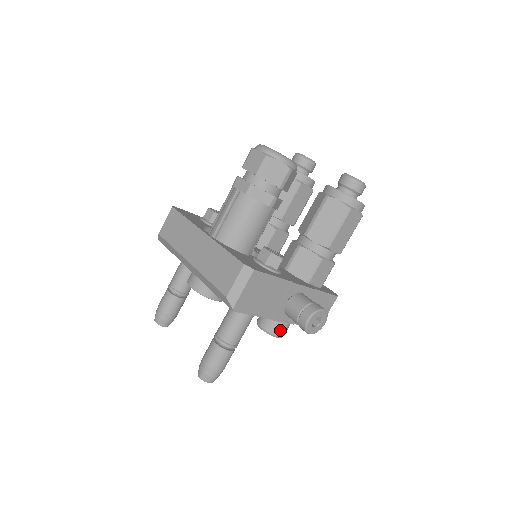
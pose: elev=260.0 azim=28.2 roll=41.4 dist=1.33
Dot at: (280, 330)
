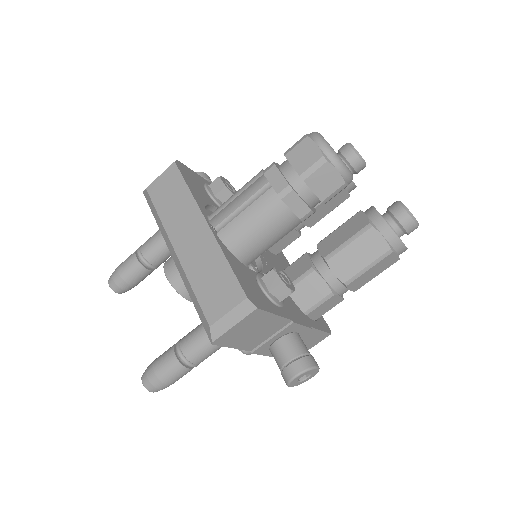
Dot at: occluded
